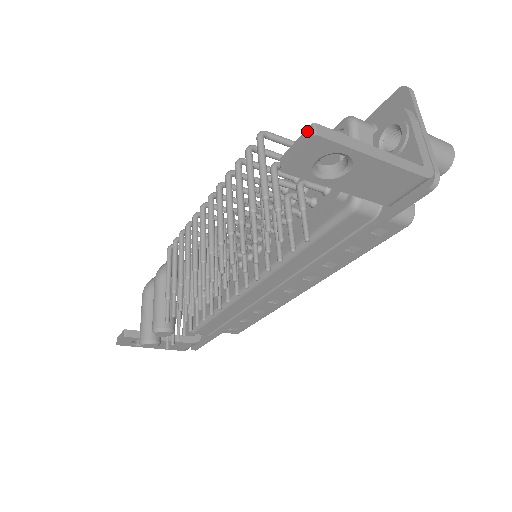
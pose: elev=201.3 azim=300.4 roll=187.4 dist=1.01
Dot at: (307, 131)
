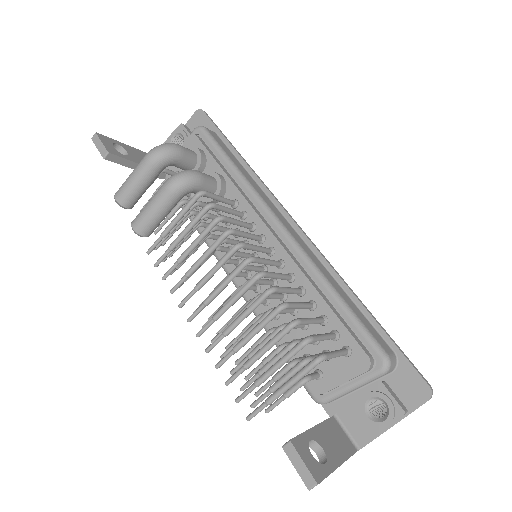
Dot at: (311, 478)
